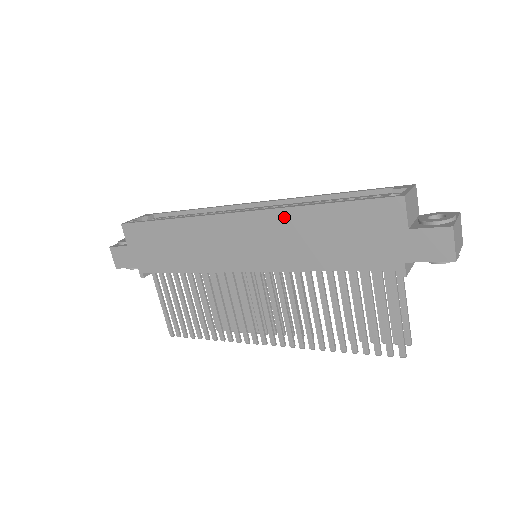
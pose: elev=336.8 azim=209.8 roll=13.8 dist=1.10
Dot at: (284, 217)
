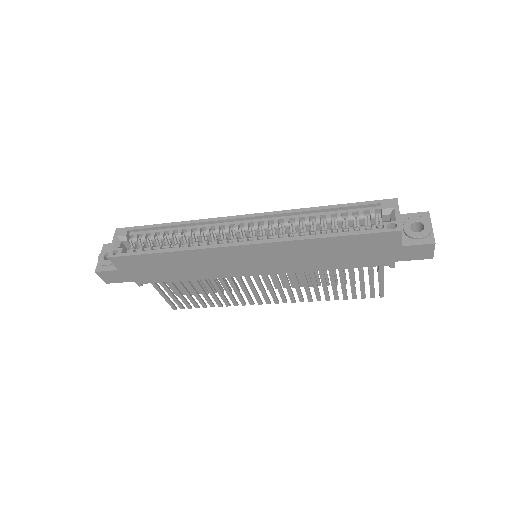
Dot at: (294, 245)
